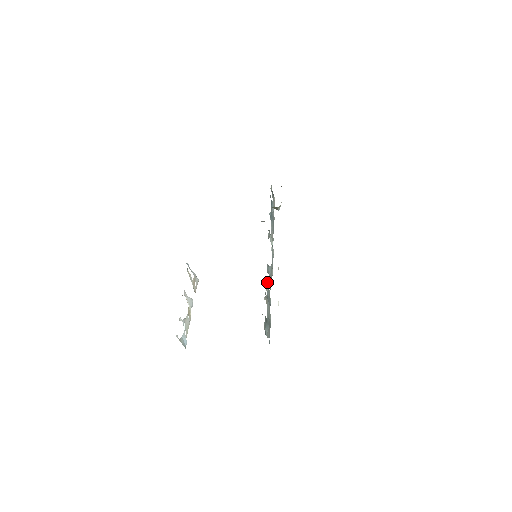
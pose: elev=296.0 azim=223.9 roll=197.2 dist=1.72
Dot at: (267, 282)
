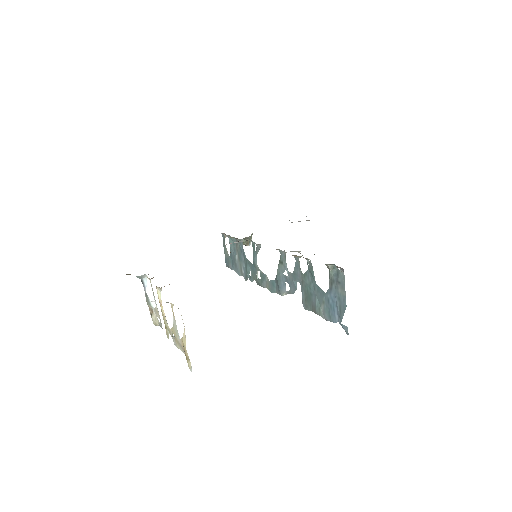
Dot at: (297, 258)
